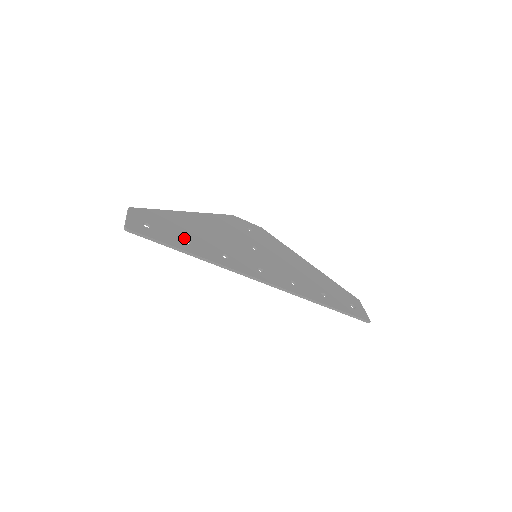
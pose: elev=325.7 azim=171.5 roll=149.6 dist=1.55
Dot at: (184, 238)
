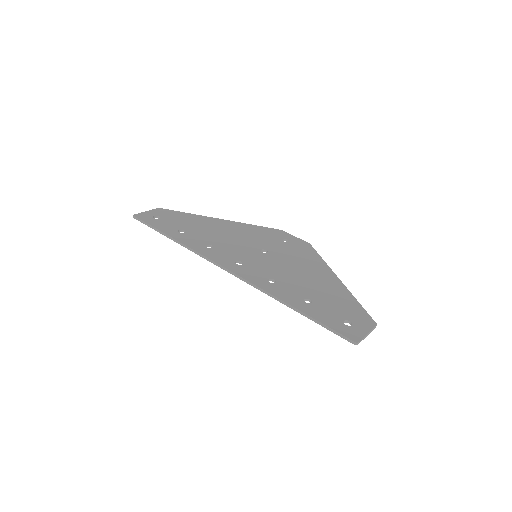
Dot at: (182, 229)
